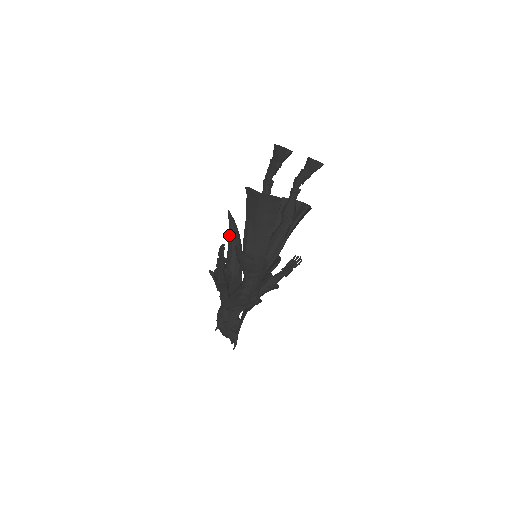
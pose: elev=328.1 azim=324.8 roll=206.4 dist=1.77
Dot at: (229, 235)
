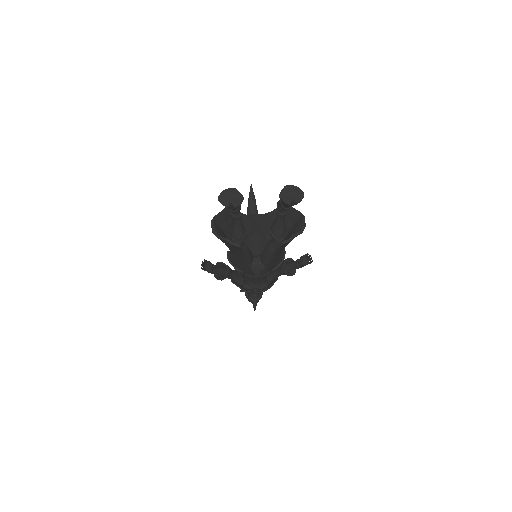
Dot at: occluded
